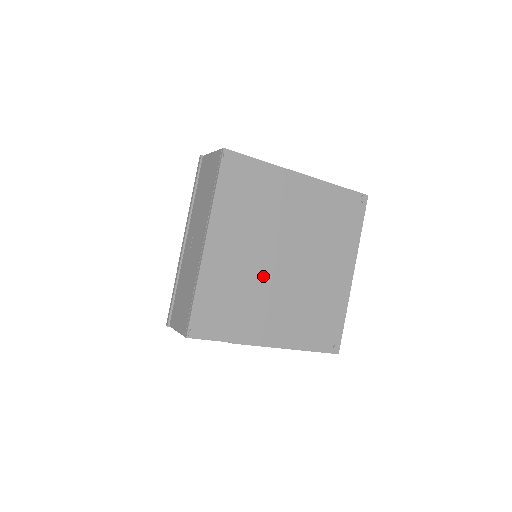
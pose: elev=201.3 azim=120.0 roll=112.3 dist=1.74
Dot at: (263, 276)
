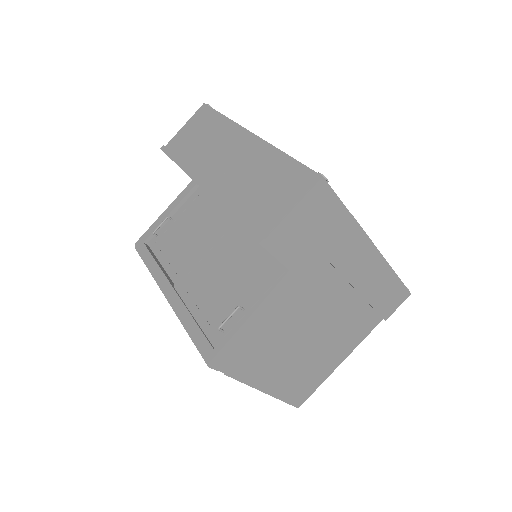
Dot at: occluded
